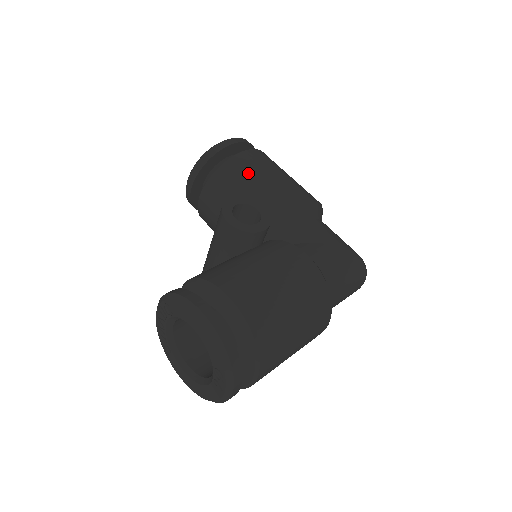
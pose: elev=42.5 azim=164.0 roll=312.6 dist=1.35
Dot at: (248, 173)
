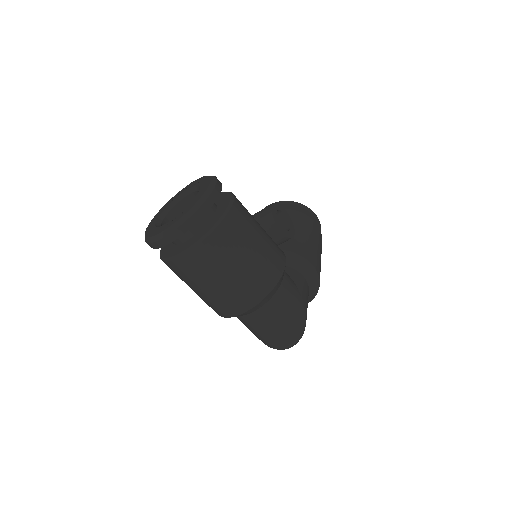
Dot at: (305, 226)
